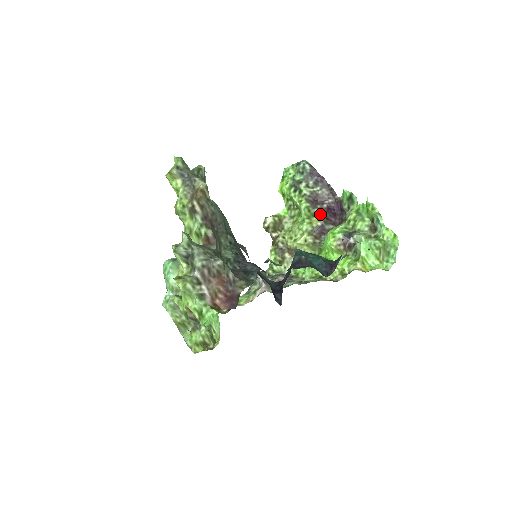
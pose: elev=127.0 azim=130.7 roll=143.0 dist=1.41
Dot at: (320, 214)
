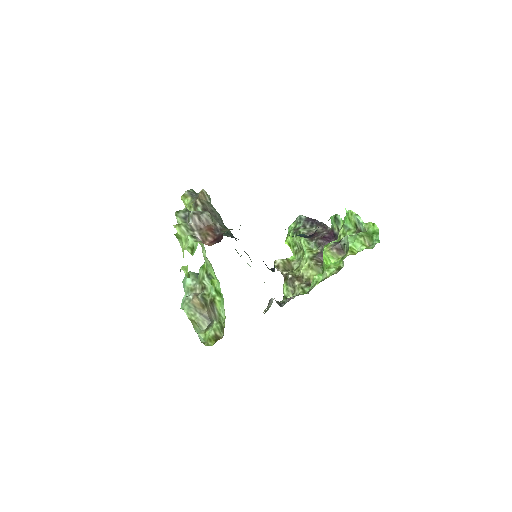
Dot at: (318, 243)
